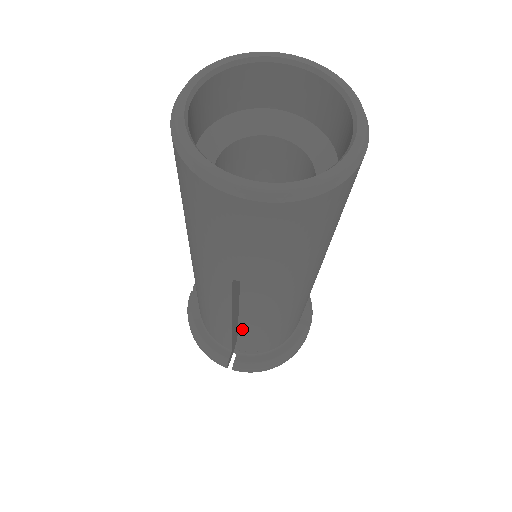
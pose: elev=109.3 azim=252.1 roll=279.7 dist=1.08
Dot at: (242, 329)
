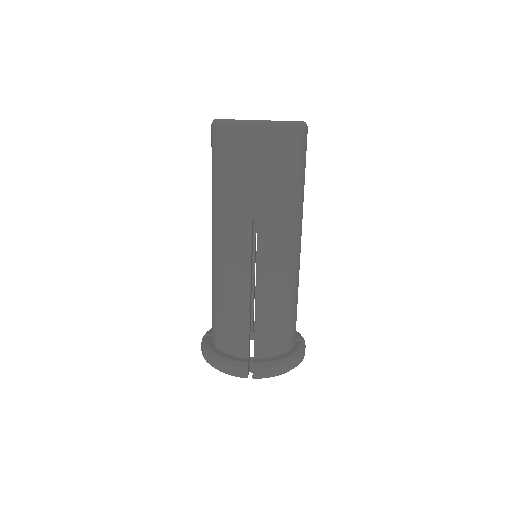
Dot at: (258, 299)
